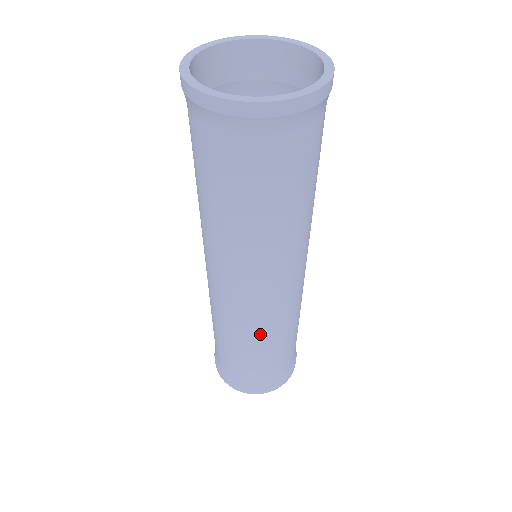
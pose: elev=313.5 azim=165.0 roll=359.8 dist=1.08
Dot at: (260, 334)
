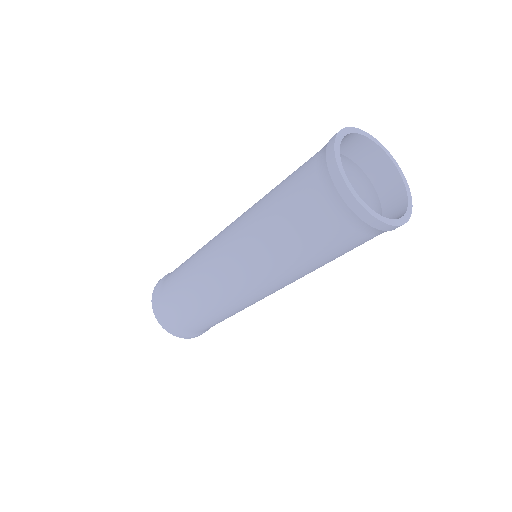
Dot at: (204, 293)
